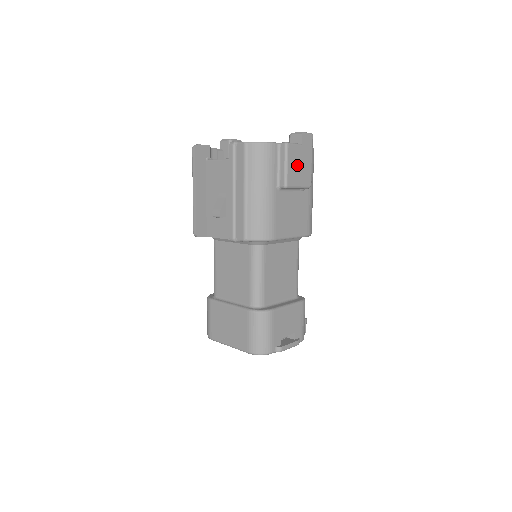
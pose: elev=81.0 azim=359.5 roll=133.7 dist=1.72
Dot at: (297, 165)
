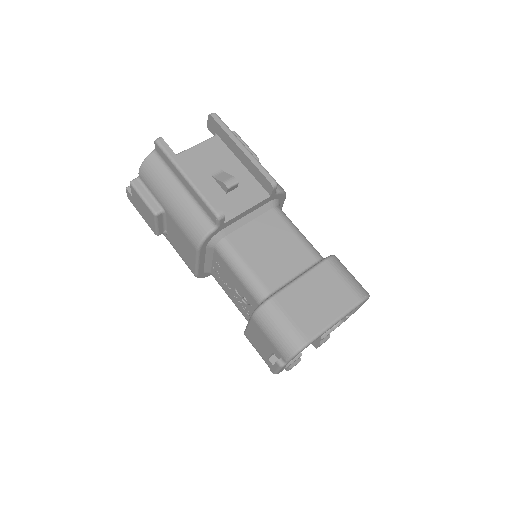
Dot at: occluded
